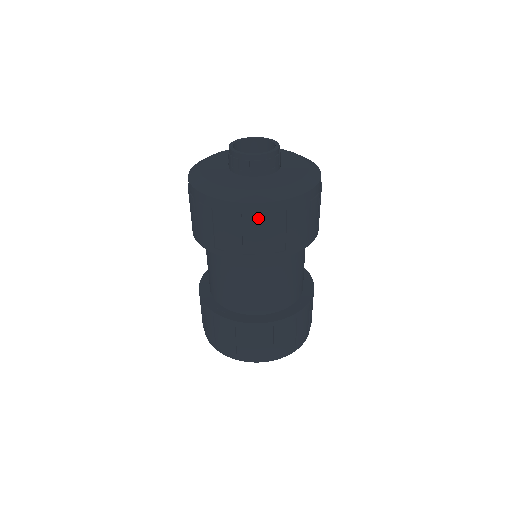
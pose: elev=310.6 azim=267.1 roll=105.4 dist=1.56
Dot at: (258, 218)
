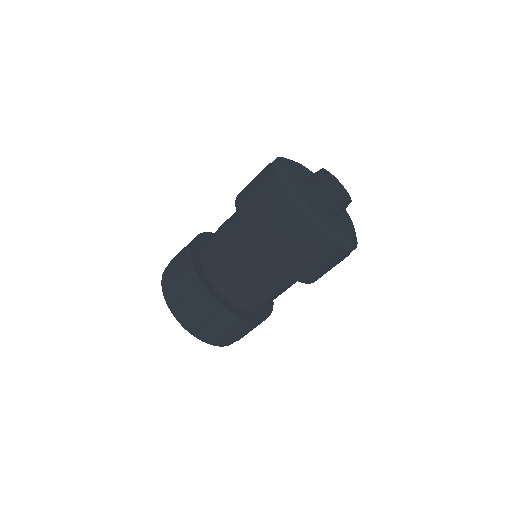
Dot at: (296, 228)
